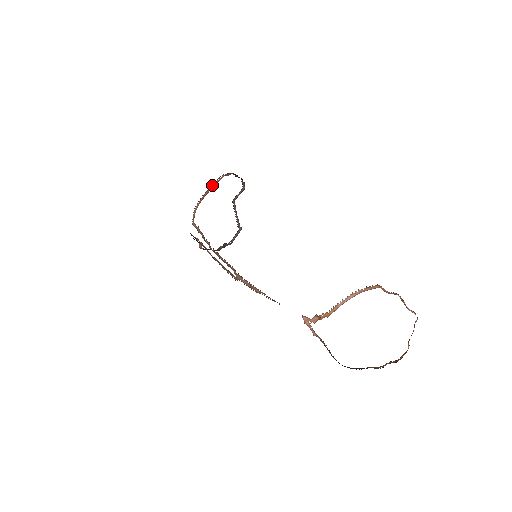
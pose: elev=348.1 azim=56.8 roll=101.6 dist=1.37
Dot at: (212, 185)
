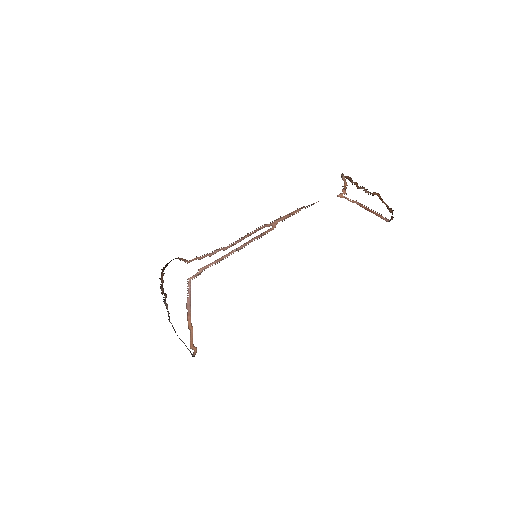
Dot at: (166, 265)
